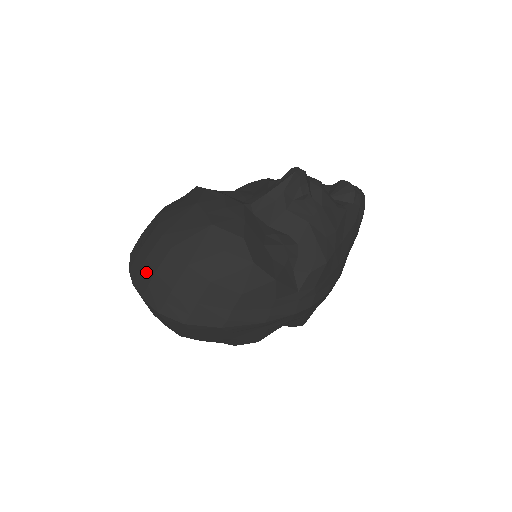
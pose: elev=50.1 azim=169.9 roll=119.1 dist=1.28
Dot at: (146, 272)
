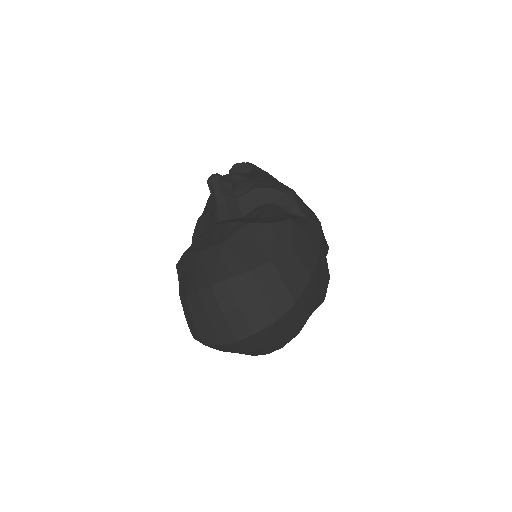
Dot at: (234, 318)
